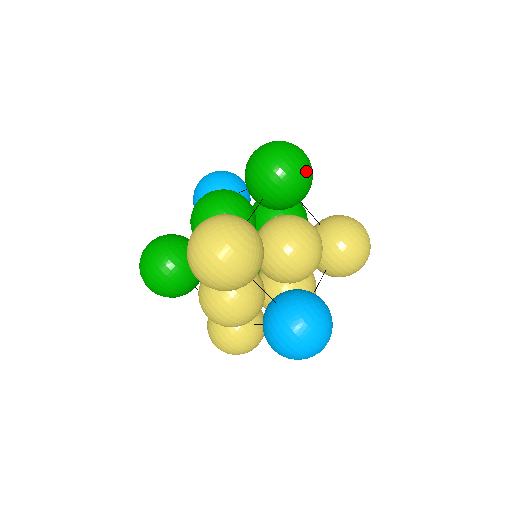
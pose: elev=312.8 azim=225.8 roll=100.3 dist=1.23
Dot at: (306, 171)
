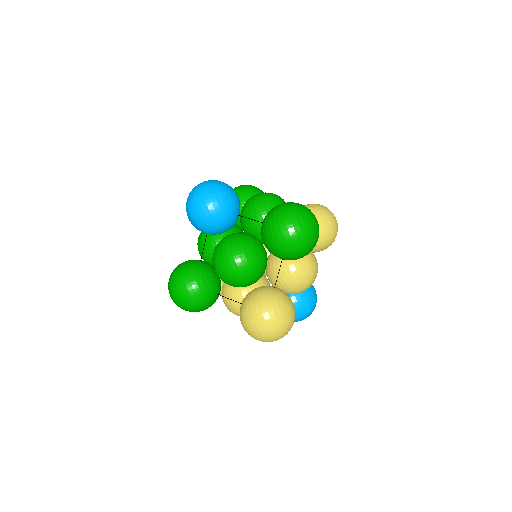
Dot at: occluded
